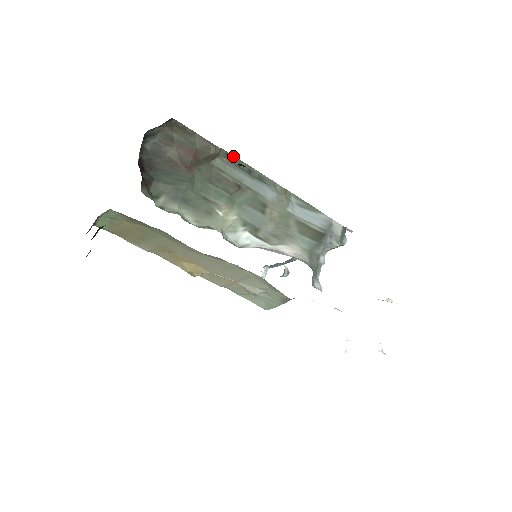
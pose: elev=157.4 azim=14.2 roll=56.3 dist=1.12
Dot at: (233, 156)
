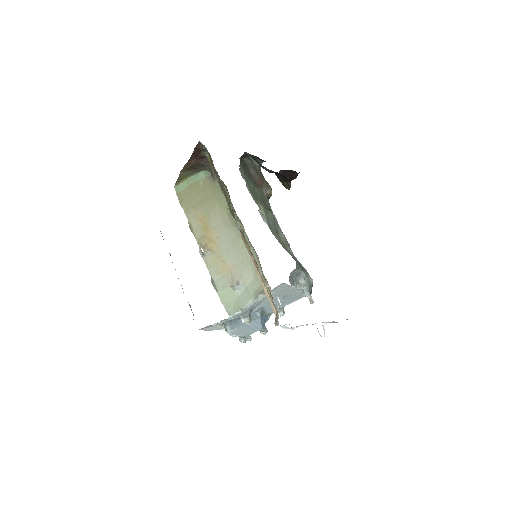
Dot at: occluded
